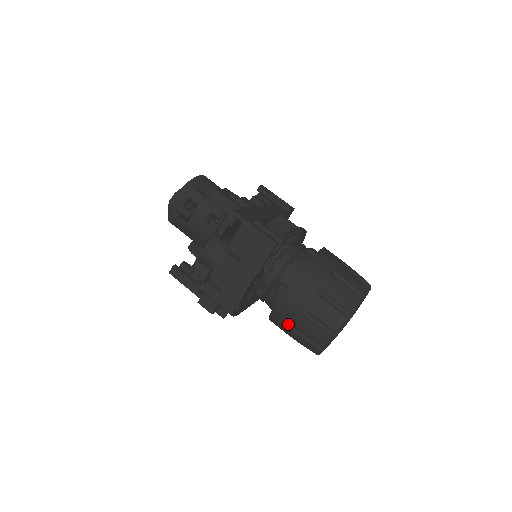
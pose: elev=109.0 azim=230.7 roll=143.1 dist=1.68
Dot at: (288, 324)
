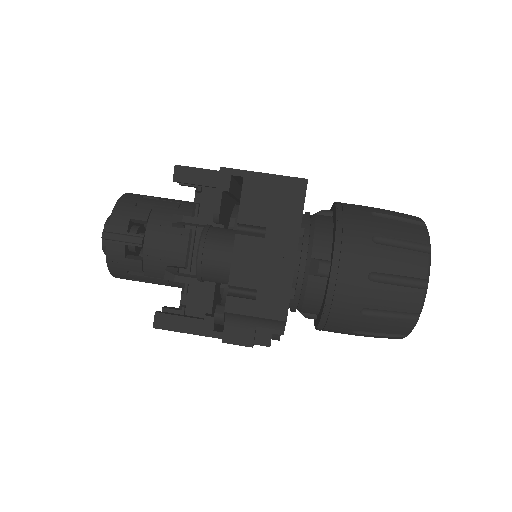
Dot at: (356, 309)
